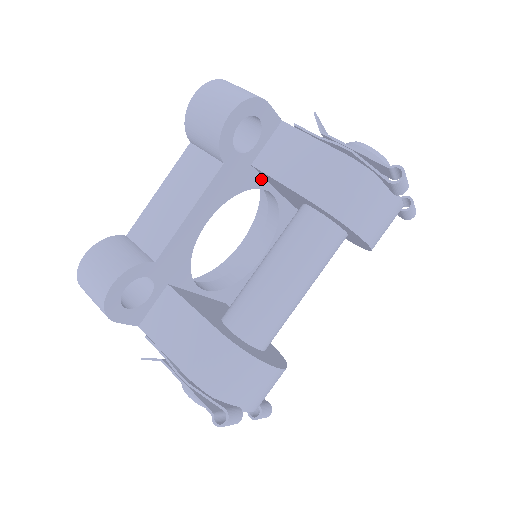
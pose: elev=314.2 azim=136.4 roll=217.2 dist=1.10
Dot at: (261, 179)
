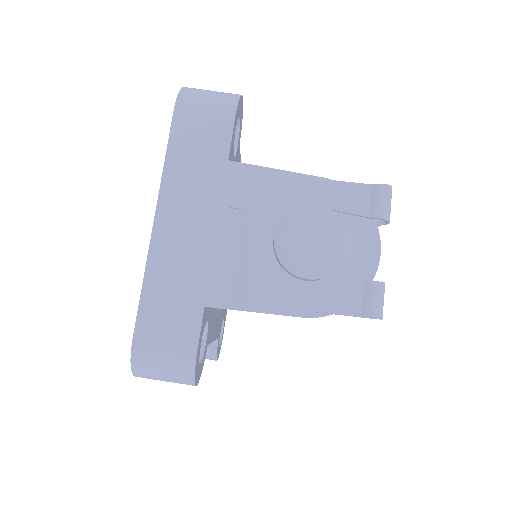
Dot at: occluded
